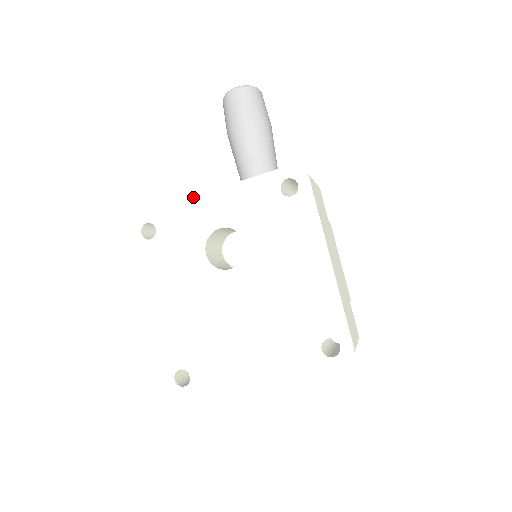
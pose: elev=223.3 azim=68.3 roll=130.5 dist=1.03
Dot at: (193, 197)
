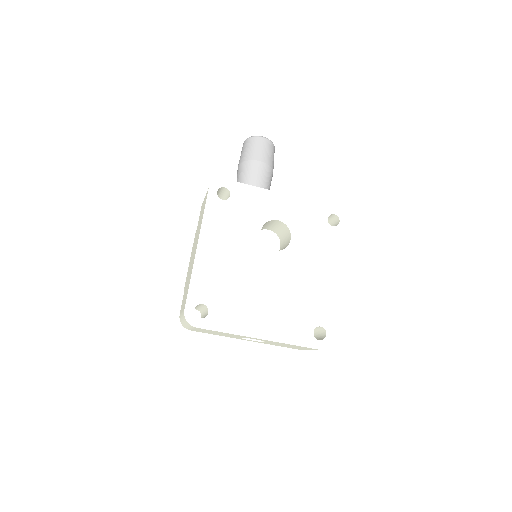
Dot at: (268, 190)
